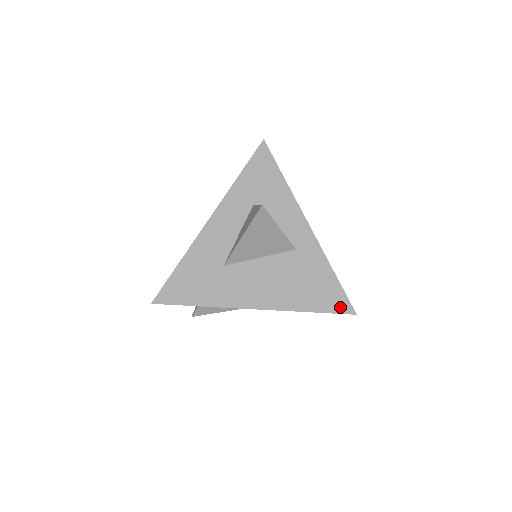
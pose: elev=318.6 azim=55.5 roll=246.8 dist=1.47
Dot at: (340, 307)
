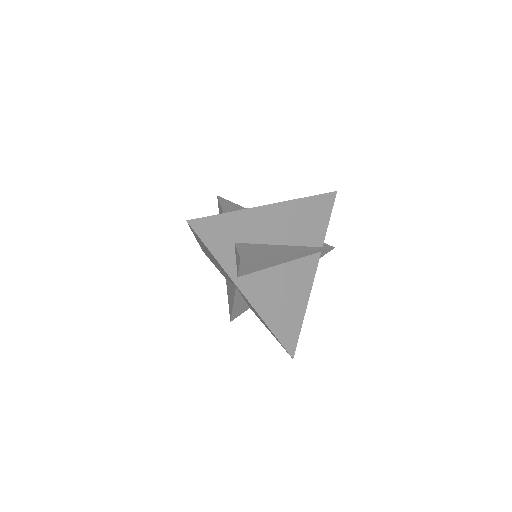
Dot at: occluded
